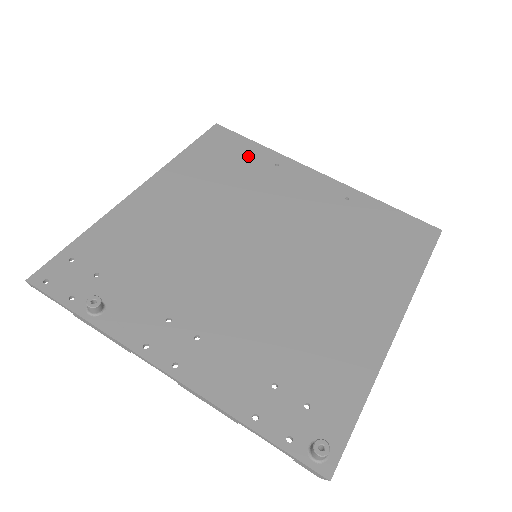
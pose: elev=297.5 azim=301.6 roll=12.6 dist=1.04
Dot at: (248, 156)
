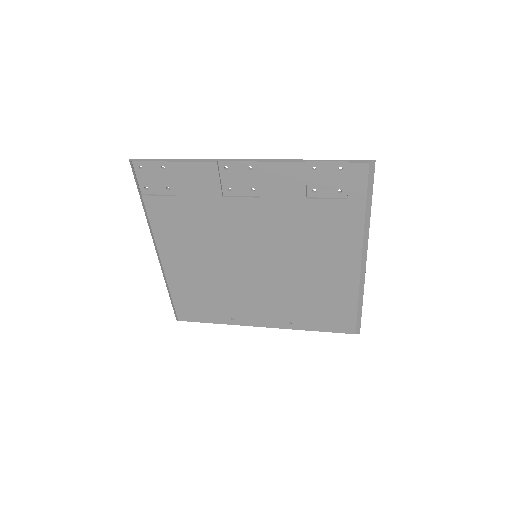
Dot at: occluded
